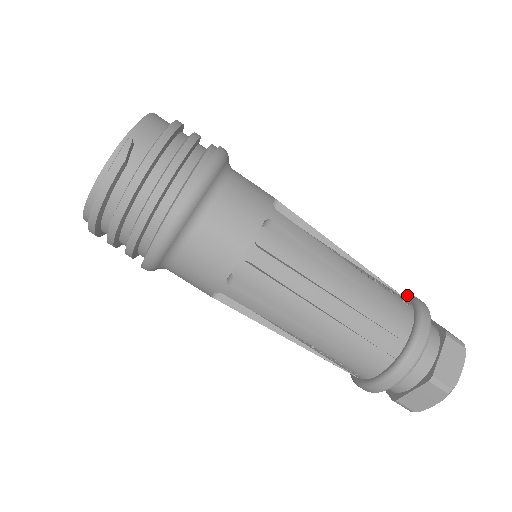
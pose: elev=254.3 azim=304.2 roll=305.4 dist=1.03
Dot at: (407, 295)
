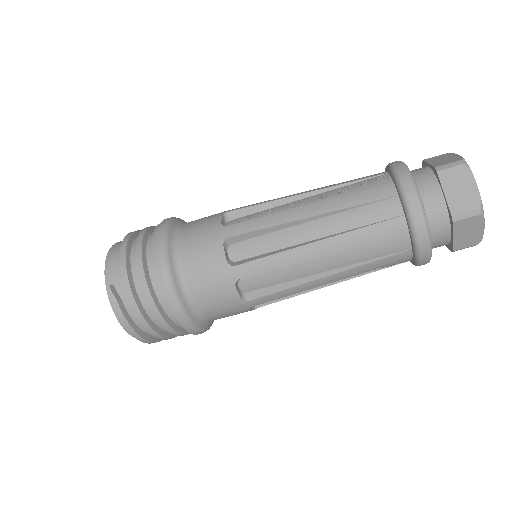
Dot at: (386, 167)
